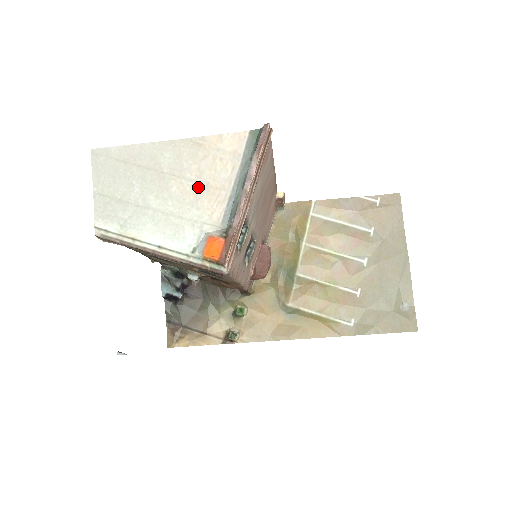
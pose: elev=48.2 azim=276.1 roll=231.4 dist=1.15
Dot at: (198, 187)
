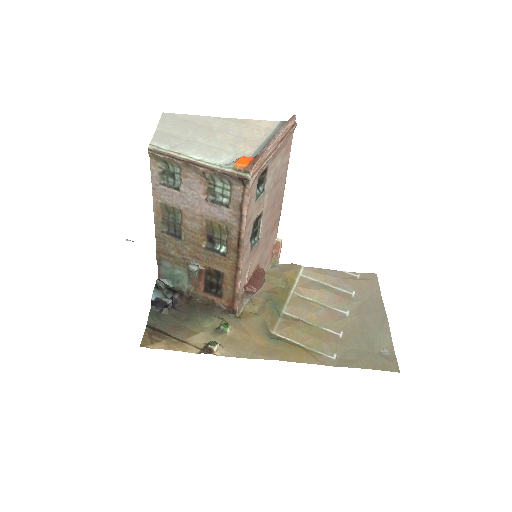
Dot at: (238, 139)
